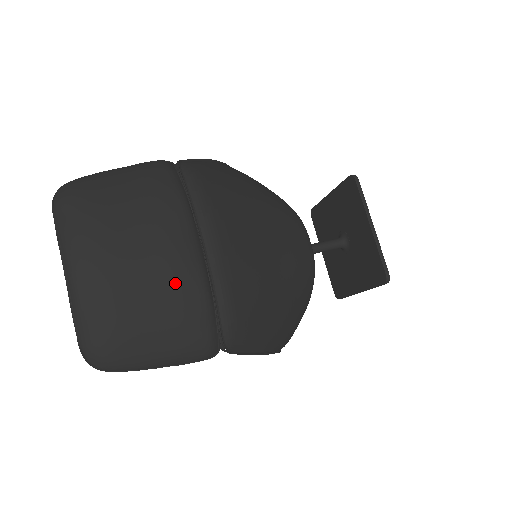
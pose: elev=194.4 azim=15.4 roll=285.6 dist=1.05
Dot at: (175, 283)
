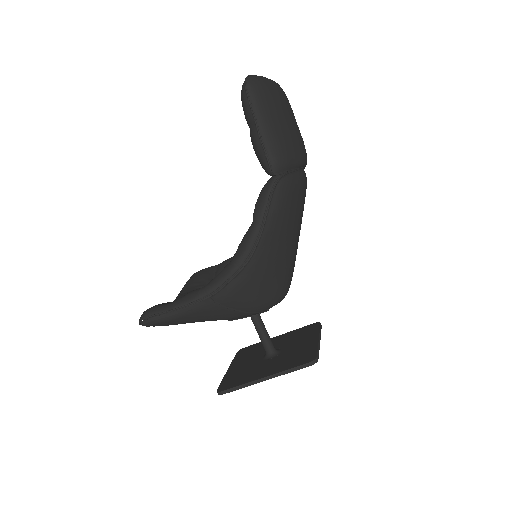
Dot at: (299, 140)
